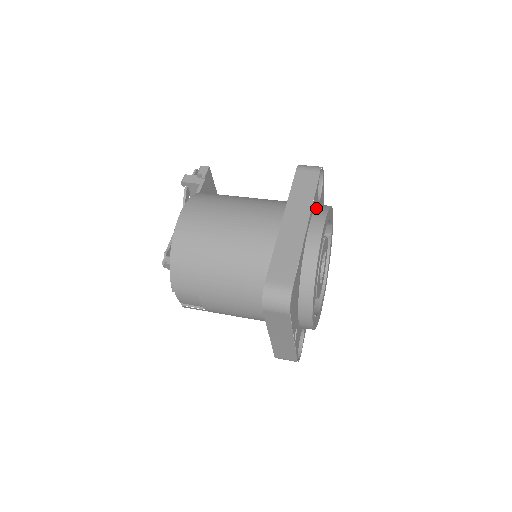
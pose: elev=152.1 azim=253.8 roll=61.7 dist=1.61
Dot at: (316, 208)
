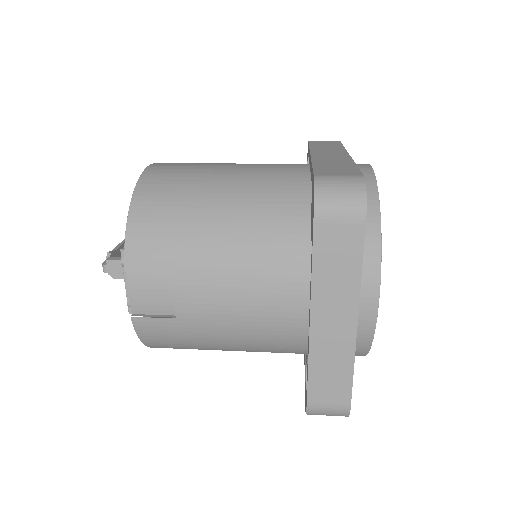
Dot at: occluded
